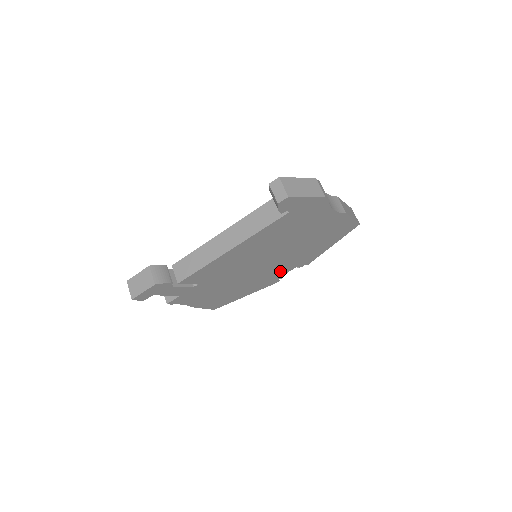
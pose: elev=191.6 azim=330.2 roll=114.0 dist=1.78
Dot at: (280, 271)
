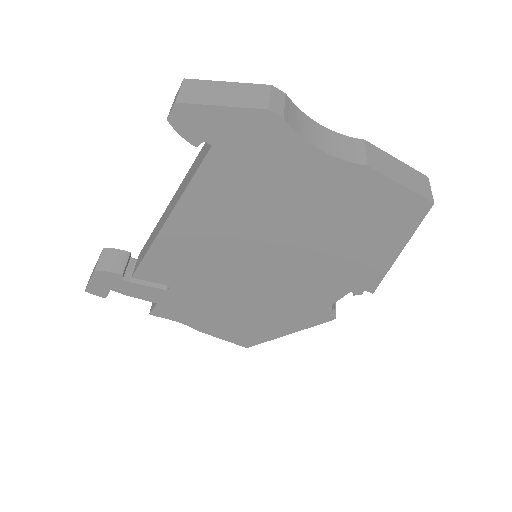
Dot at: (317, 295)
